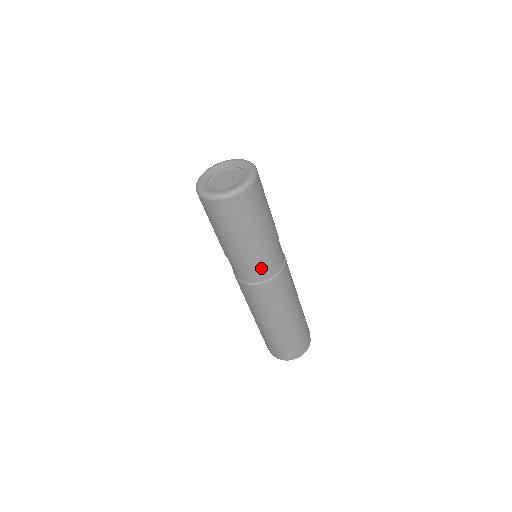
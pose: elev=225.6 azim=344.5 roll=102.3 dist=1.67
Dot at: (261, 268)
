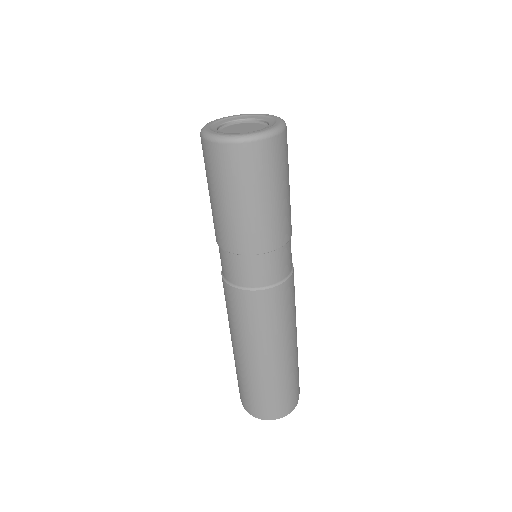
Dot at: (237, 266)
